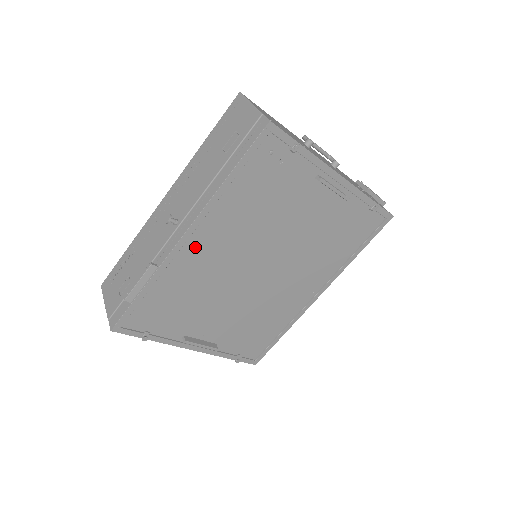
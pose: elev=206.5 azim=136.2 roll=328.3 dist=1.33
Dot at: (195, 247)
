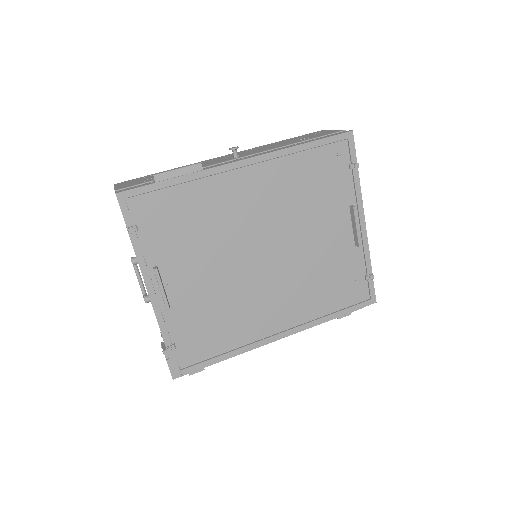
Dot at: (240, 180)
